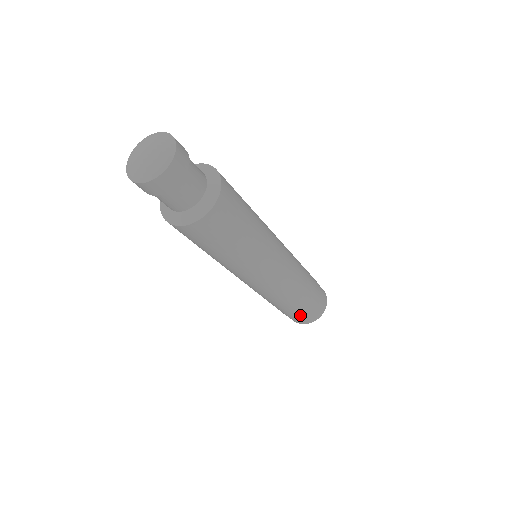
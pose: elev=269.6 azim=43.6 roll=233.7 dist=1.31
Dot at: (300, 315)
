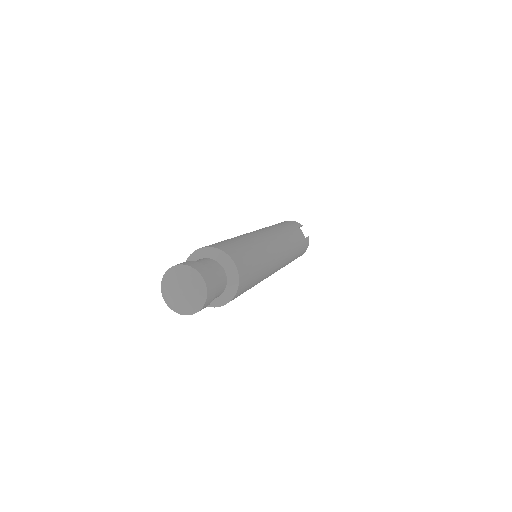
Dot at: occluded
